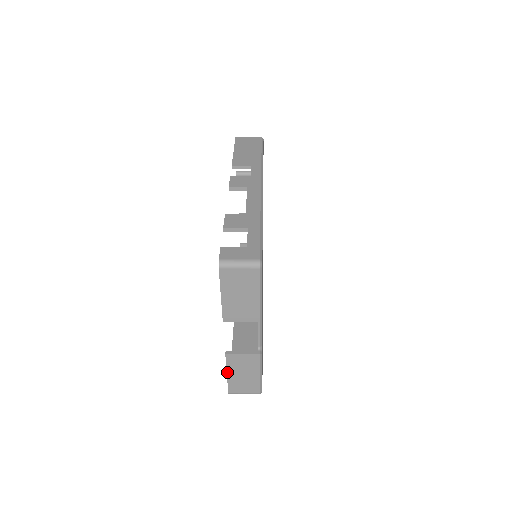
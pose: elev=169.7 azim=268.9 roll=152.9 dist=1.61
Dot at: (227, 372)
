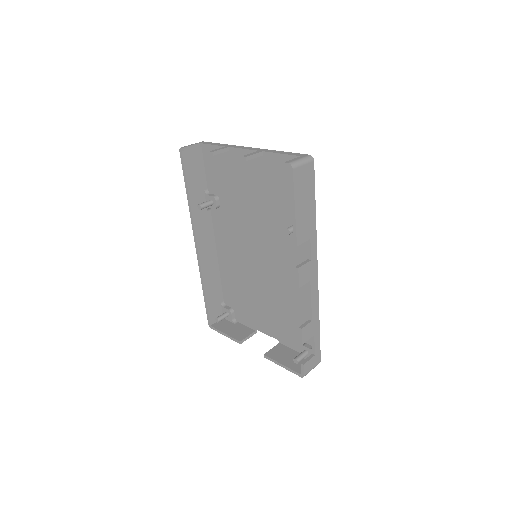
Dot at: occluded
